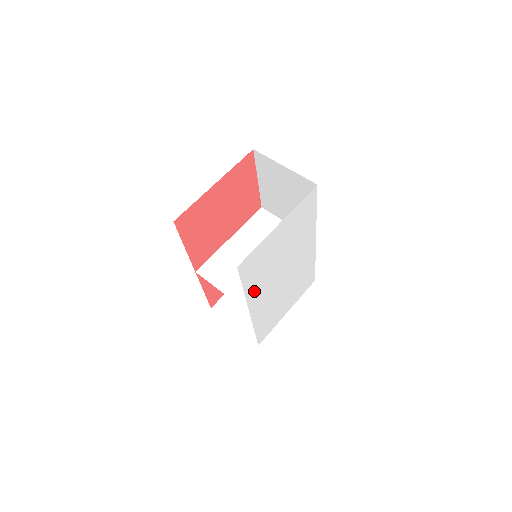
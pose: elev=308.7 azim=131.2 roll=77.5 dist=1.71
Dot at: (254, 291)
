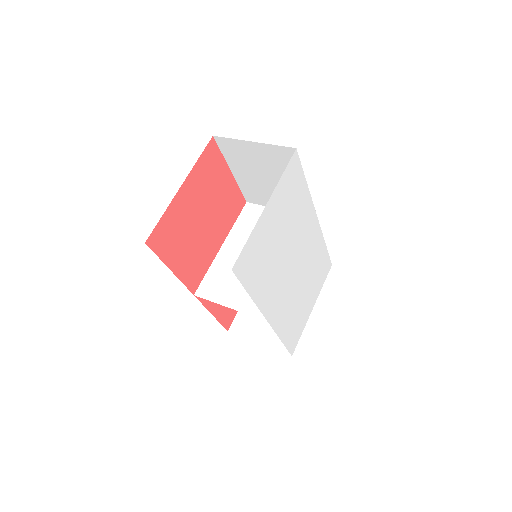
Dot at: (264, 294)
